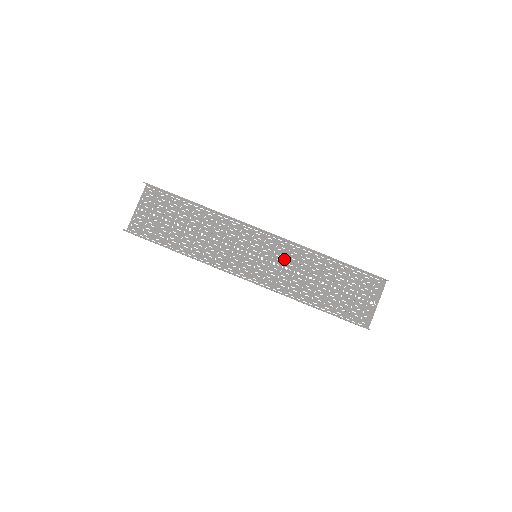
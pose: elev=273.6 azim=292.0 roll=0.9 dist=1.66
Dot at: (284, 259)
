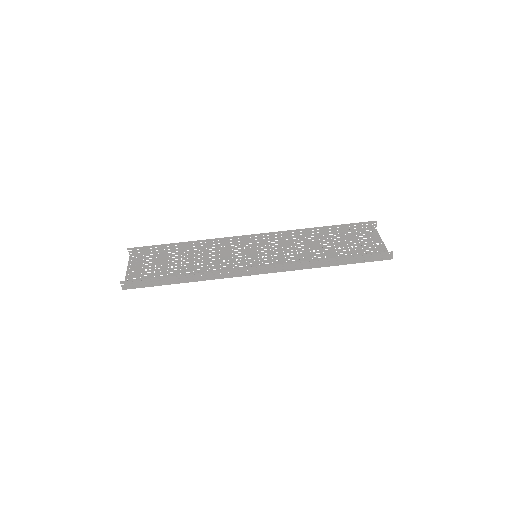
Dot at: (282, 250)
